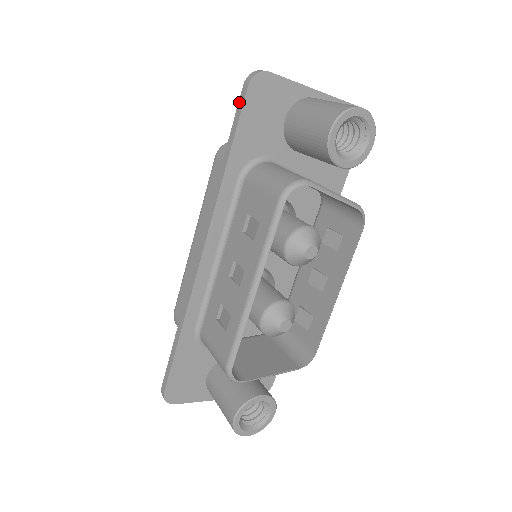
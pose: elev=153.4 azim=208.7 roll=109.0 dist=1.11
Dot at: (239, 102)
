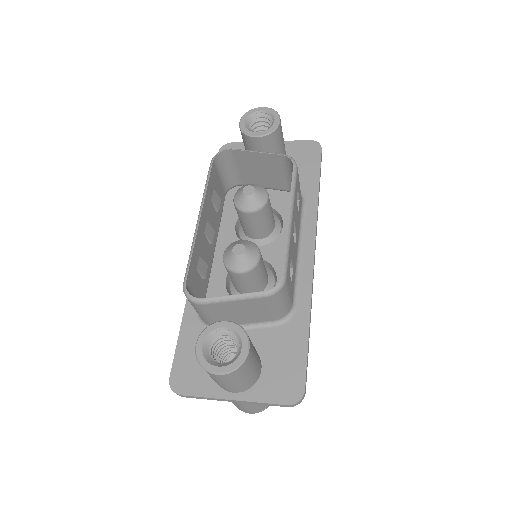
Dot at: occluded
